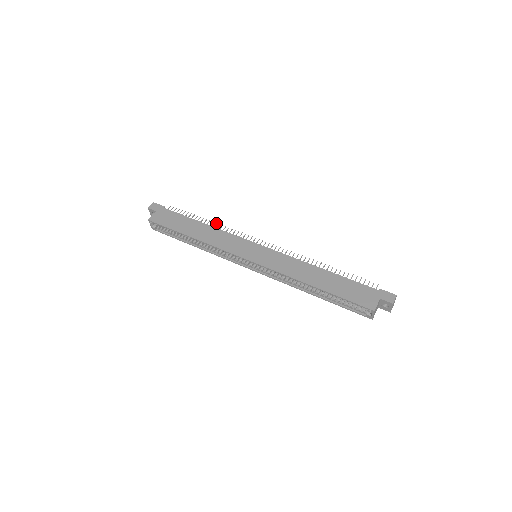
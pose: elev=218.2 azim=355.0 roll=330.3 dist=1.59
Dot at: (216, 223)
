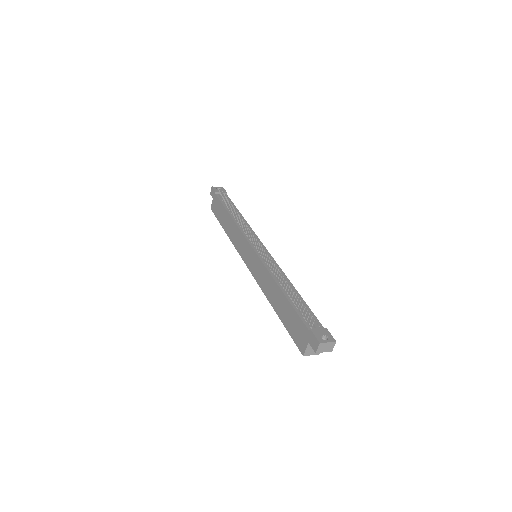
Dot at: (237, 212)
